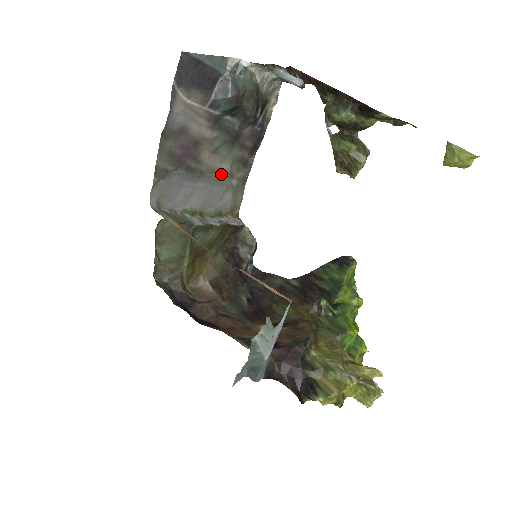
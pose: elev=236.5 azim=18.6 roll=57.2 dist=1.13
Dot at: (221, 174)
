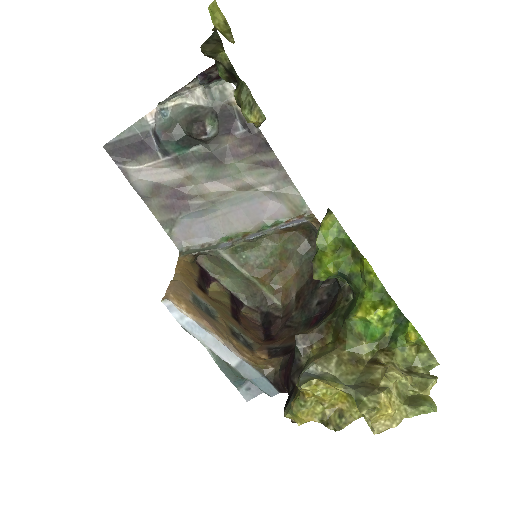
Dot at: (241, 190)
